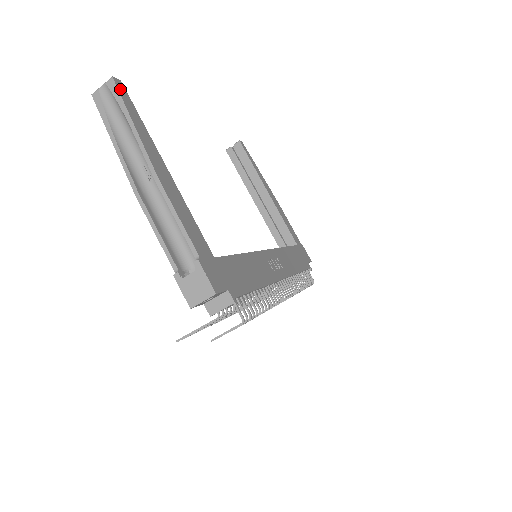
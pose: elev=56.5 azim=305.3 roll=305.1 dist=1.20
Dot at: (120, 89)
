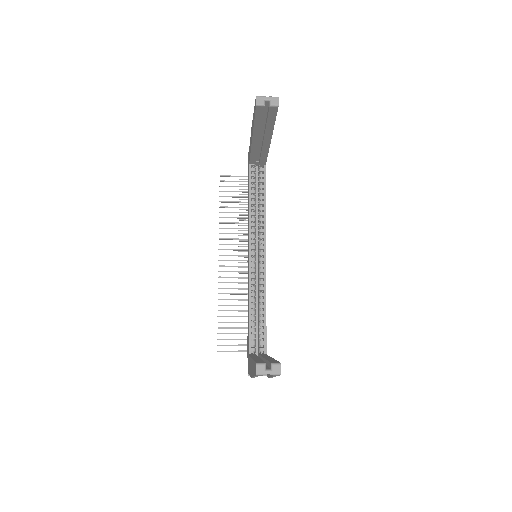
Dot at: occluded
